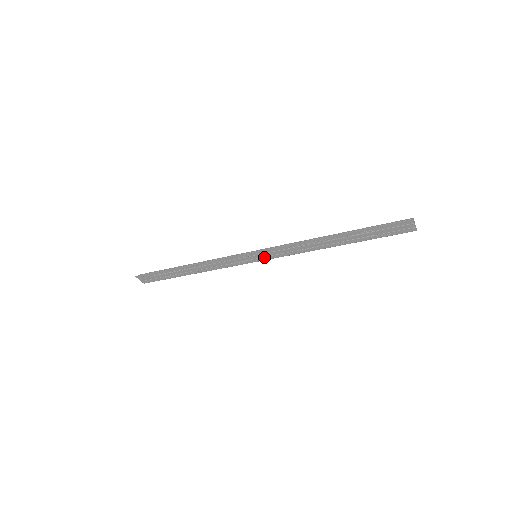
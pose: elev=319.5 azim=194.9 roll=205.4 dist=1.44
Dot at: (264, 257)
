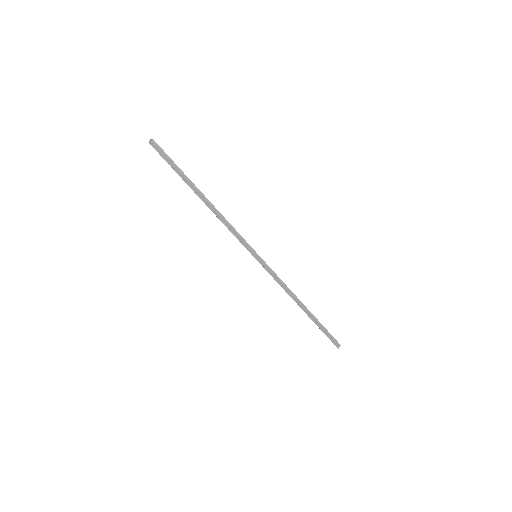
Dot at: occluded
